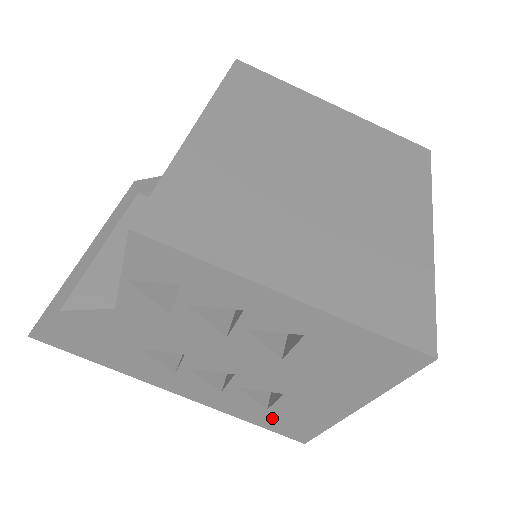
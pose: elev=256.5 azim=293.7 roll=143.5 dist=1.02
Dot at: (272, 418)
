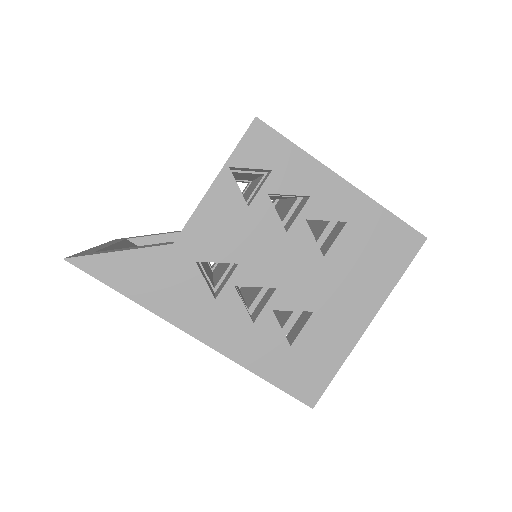
Dot at: (291, 362)
